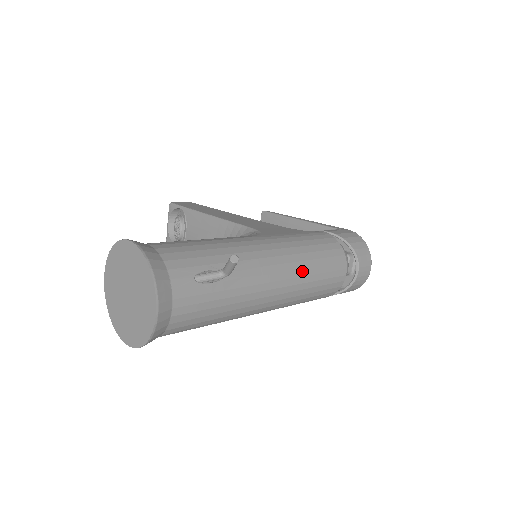
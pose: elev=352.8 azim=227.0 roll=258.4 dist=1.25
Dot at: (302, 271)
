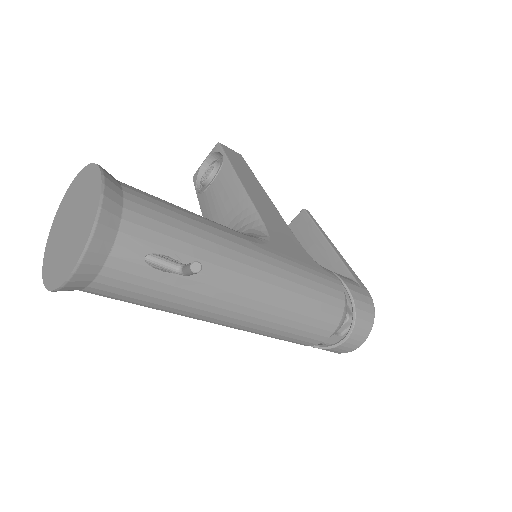
Dot at: (280, 310)
